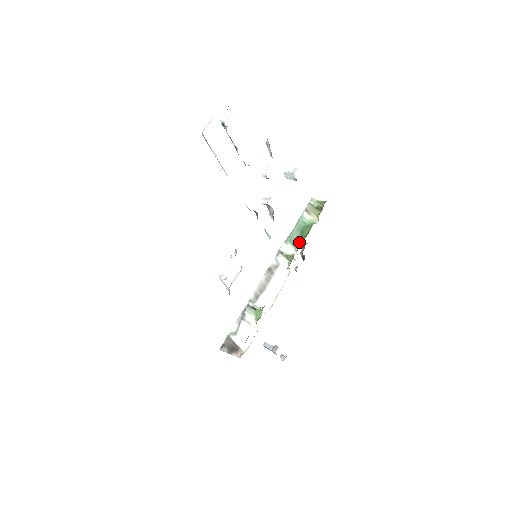
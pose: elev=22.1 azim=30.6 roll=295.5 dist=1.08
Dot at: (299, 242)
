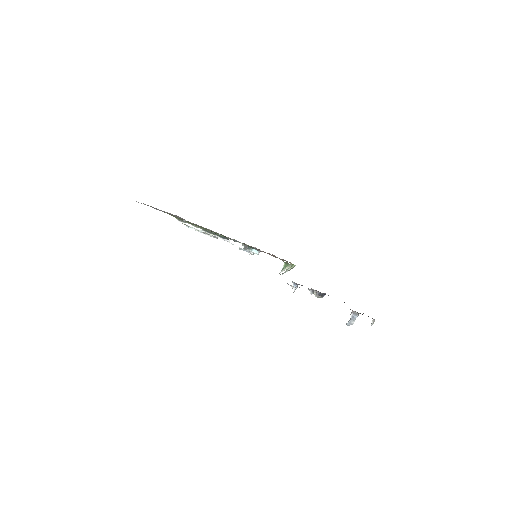
Dot at: occluded
